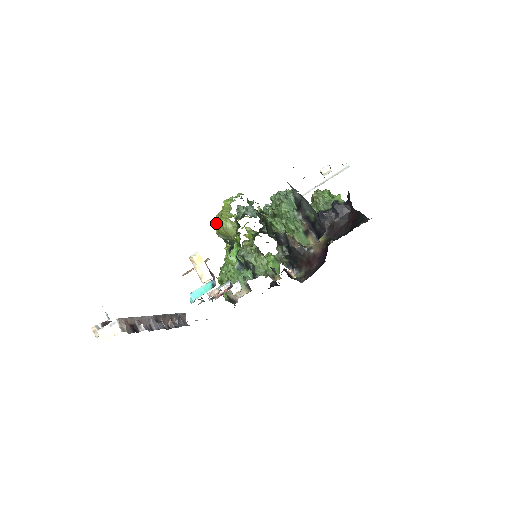
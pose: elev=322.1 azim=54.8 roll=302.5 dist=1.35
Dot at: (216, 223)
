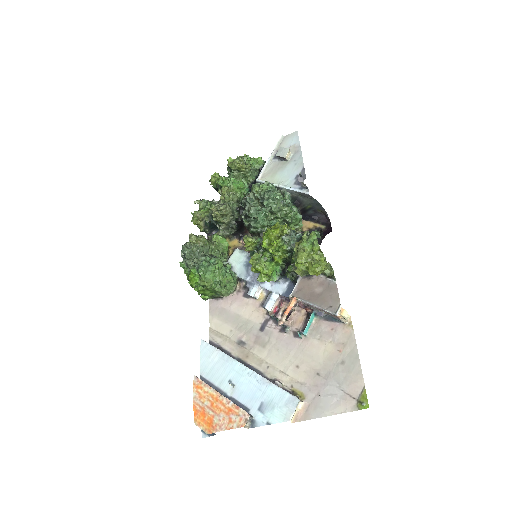
Dot at: (311, 270)
